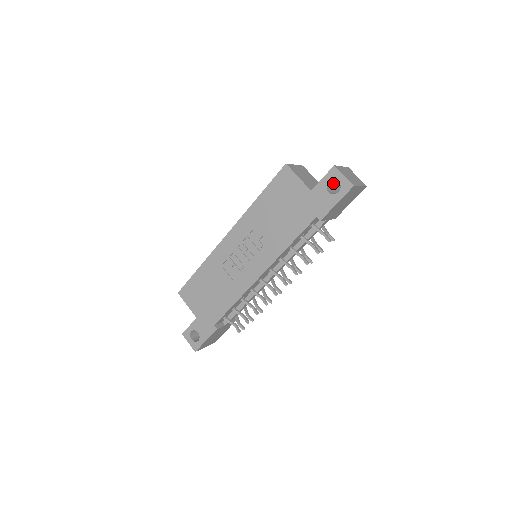
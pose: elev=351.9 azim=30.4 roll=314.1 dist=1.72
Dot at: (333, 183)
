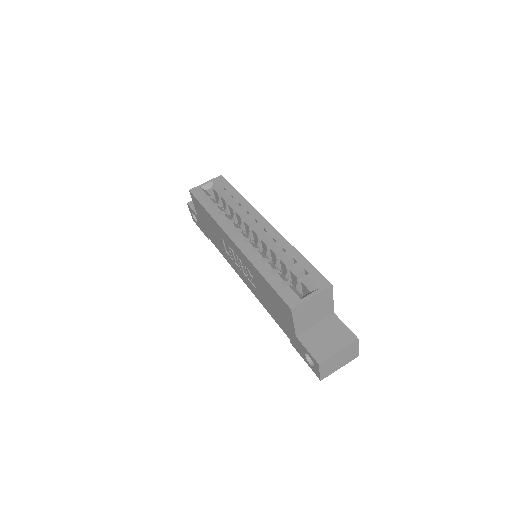
Dot at: occluded
